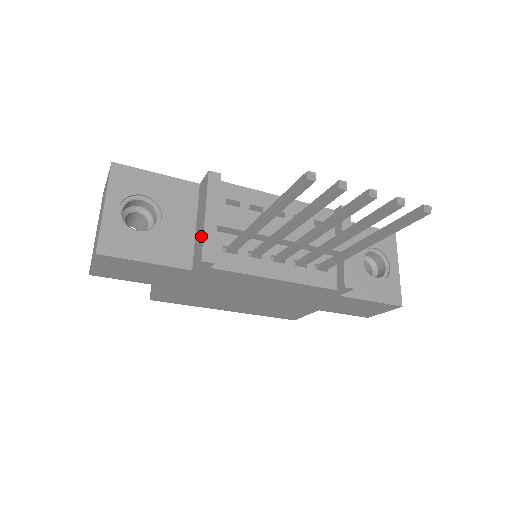
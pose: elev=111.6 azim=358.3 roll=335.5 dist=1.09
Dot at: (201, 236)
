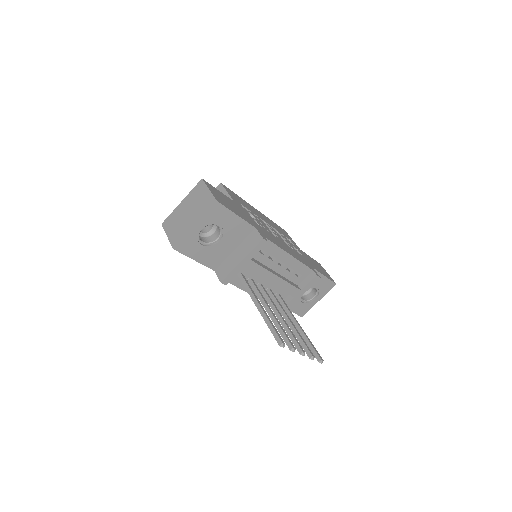
Dot at: (231, 268)
